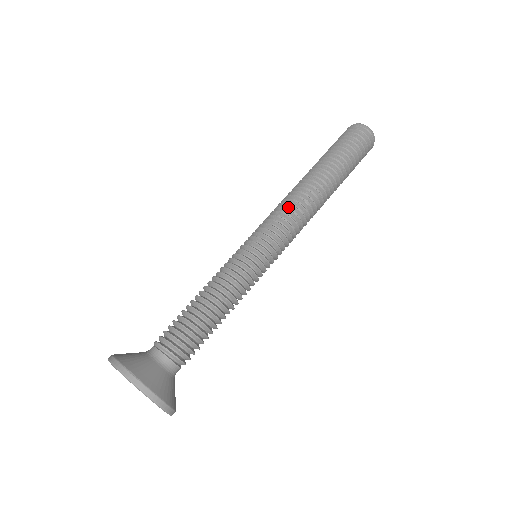
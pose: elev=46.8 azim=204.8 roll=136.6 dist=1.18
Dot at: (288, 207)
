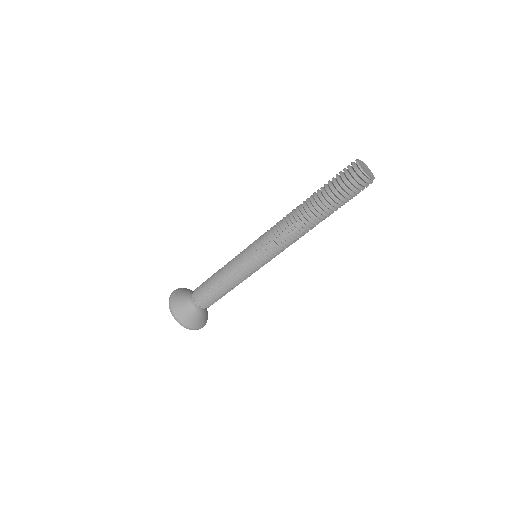
Dot at: (279, 234)
